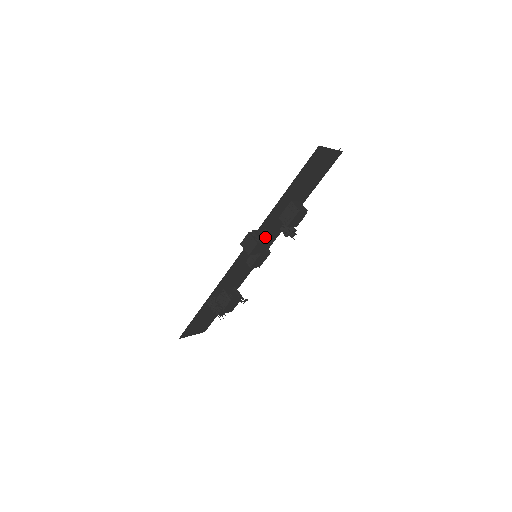
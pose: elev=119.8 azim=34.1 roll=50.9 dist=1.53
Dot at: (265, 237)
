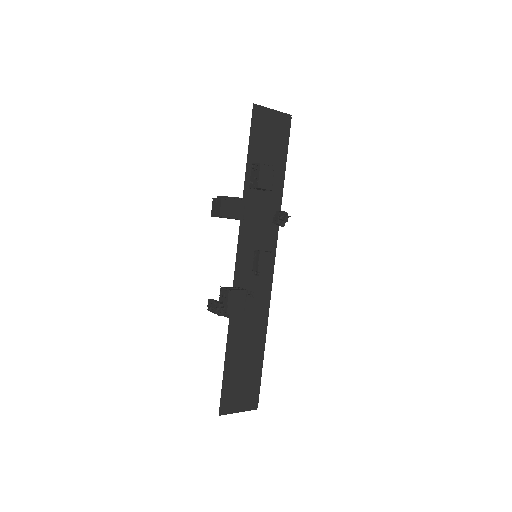
Dot at: (233, 198)
